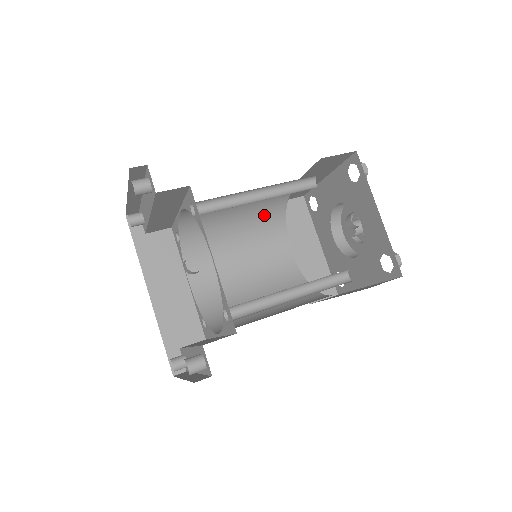
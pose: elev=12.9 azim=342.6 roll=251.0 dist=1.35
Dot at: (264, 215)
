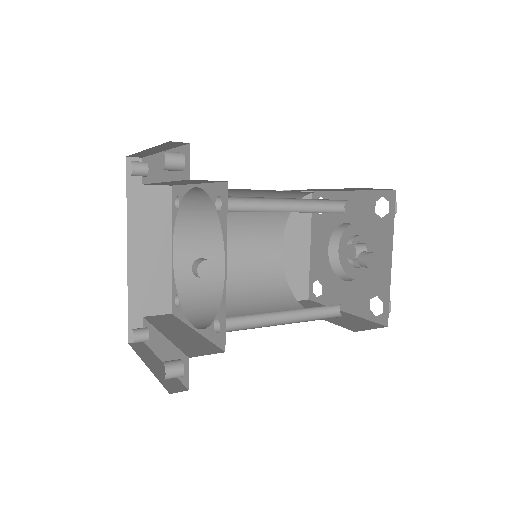
Dot at: occluded
